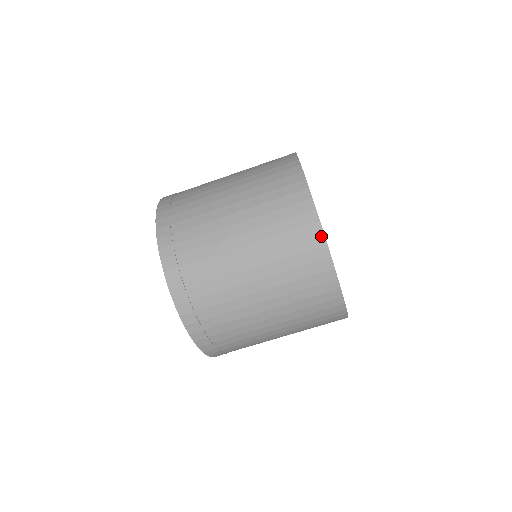
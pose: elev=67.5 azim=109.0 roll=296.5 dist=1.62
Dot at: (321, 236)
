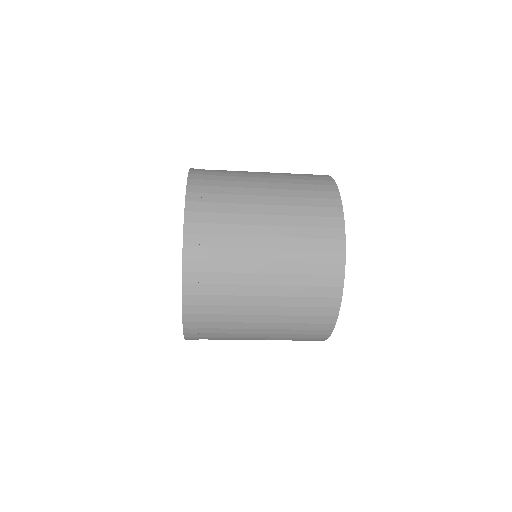
Dot at: occluded
